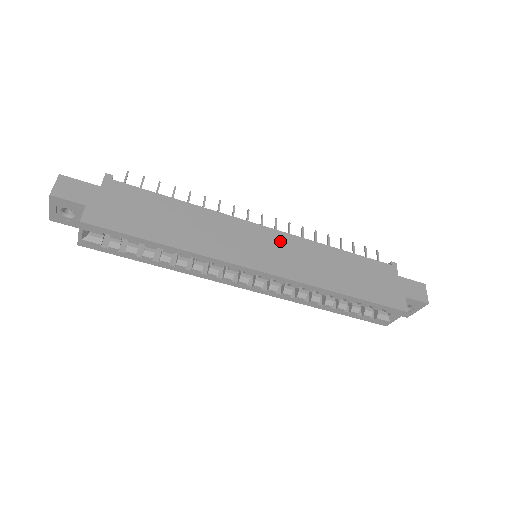
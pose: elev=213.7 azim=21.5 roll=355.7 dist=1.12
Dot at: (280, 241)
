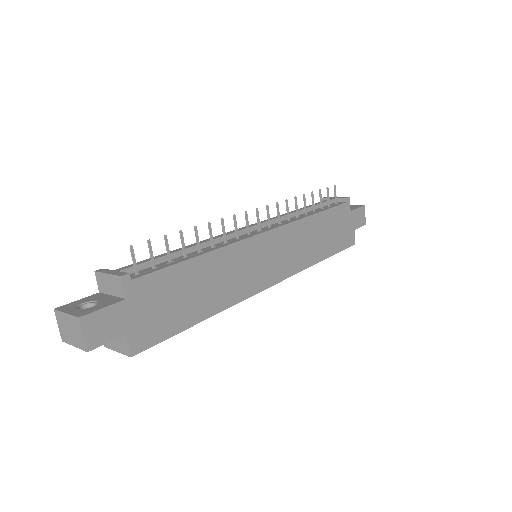
Dot at: (280, 240)
